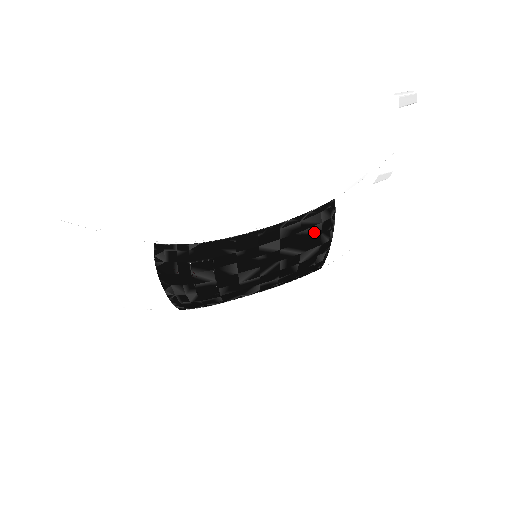
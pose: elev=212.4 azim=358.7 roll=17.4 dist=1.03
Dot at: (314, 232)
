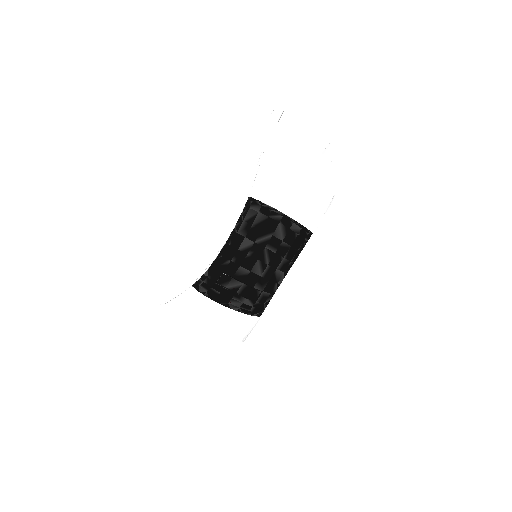
Dot at: (262, 219)
